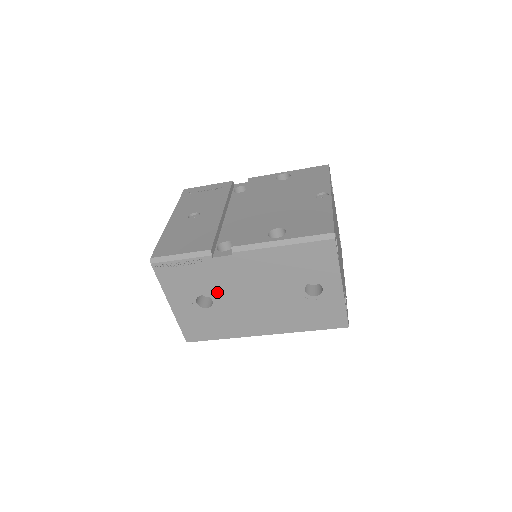
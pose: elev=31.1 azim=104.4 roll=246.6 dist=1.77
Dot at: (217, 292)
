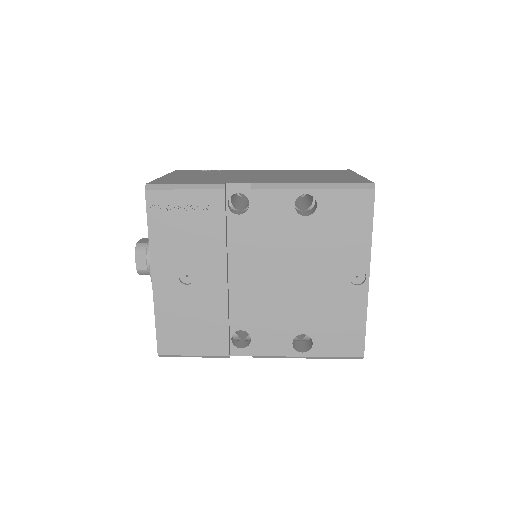
Dot at: occluded
